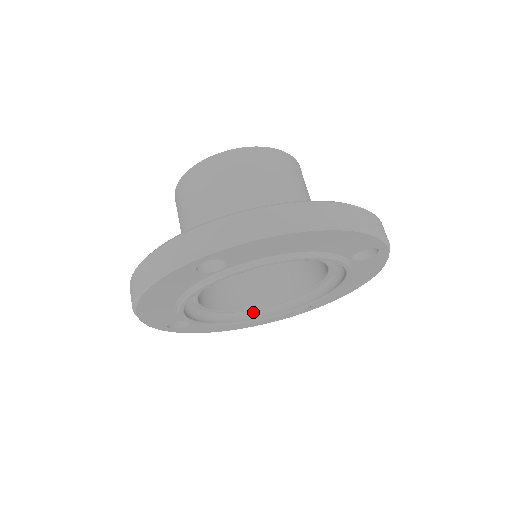
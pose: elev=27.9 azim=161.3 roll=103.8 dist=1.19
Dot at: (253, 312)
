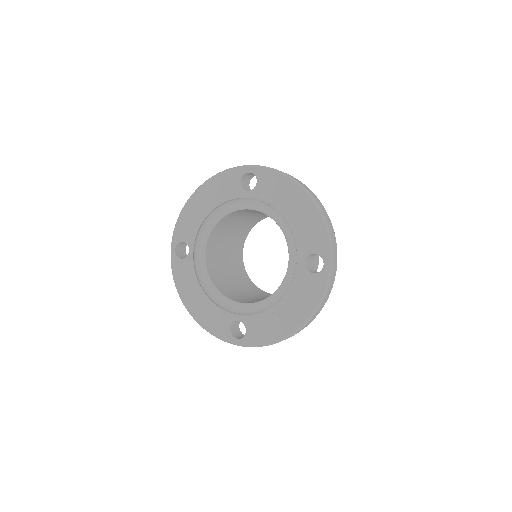
Dot at: (215, 299)
